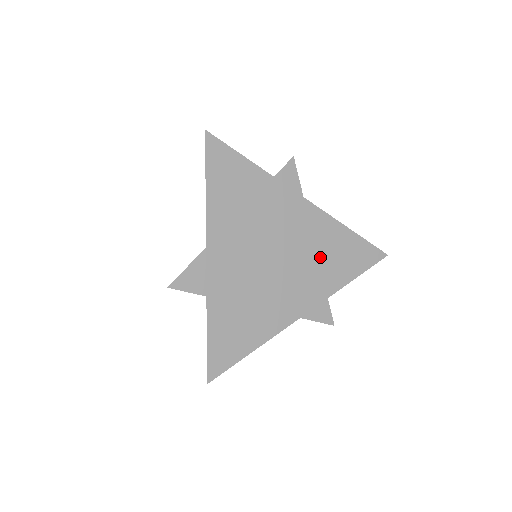
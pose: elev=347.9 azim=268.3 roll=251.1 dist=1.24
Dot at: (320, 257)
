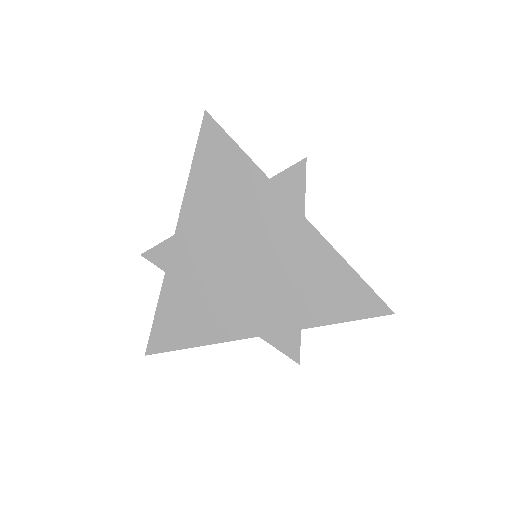
Dot at: (297, 282)
